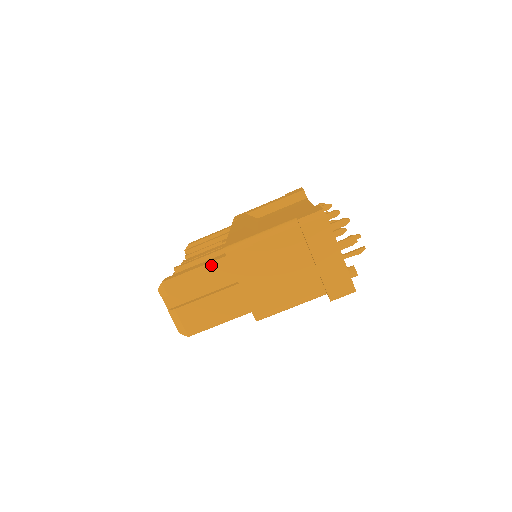
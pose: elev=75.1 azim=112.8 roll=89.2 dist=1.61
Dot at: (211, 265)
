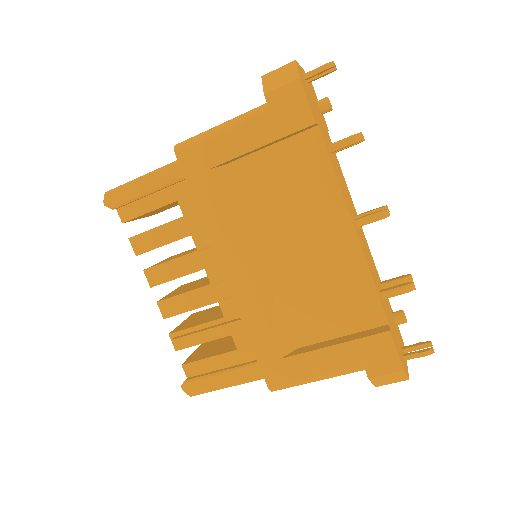
Dot at: (248, 382)
